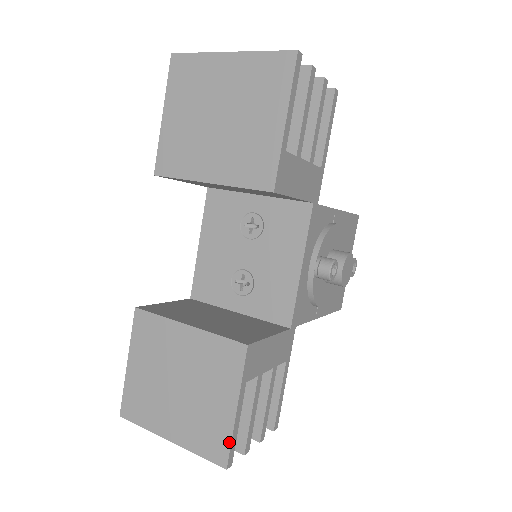
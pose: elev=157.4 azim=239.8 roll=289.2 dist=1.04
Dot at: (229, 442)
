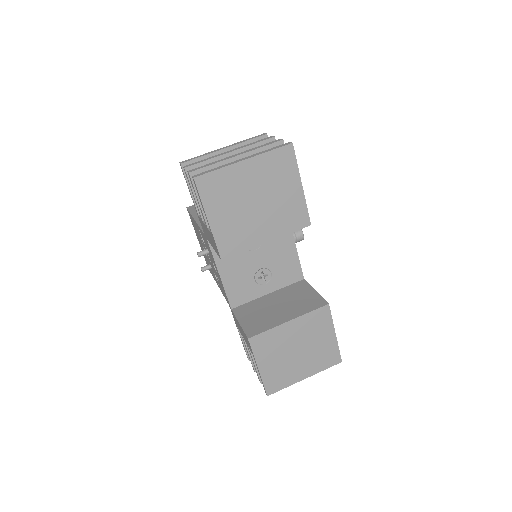
Dot at: (338, 350)
